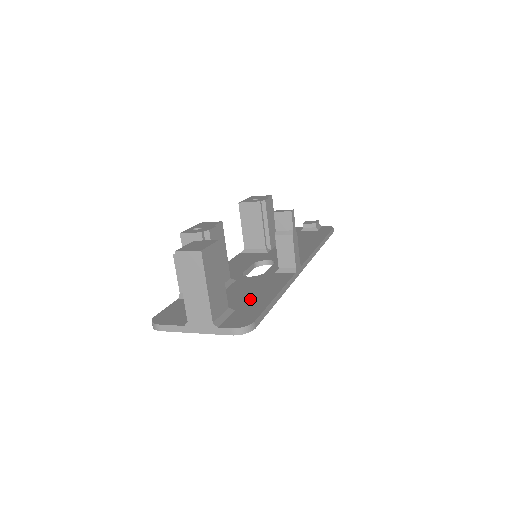
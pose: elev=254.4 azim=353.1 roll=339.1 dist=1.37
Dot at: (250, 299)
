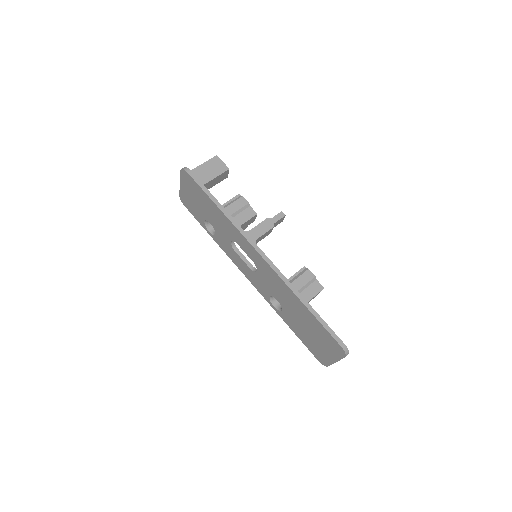
Dot at: occluded
